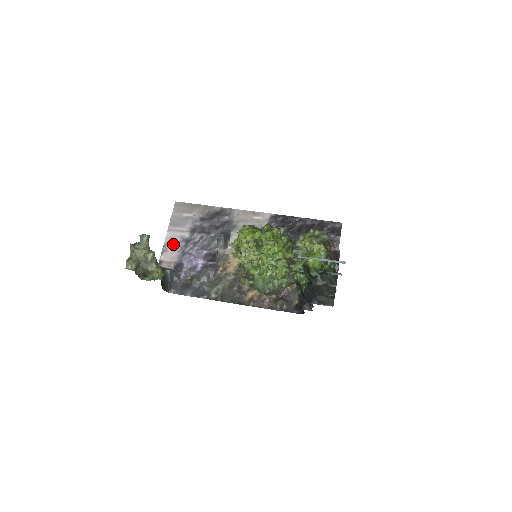
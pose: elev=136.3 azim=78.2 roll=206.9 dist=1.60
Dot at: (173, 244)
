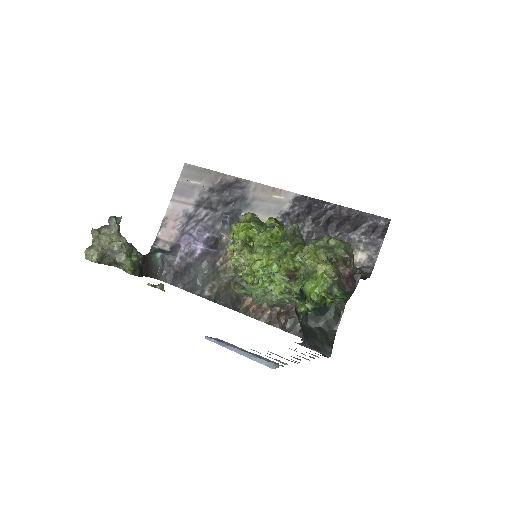
Dot at: (174, 219)
